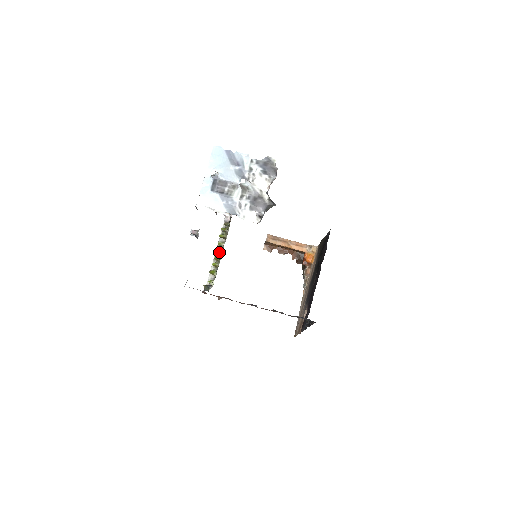
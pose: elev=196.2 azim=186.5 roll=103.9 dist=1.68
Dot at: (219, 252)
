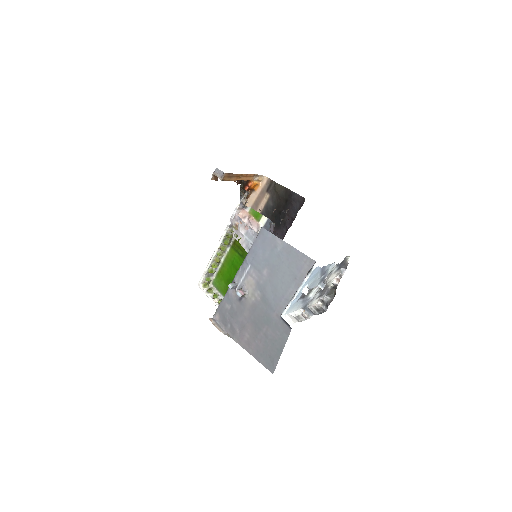
Dot at: (219, 254)
